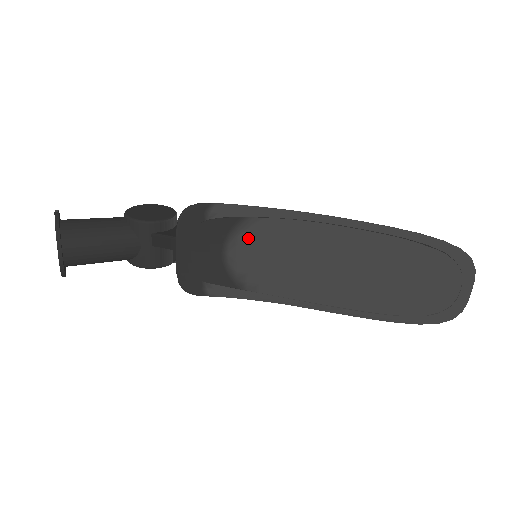
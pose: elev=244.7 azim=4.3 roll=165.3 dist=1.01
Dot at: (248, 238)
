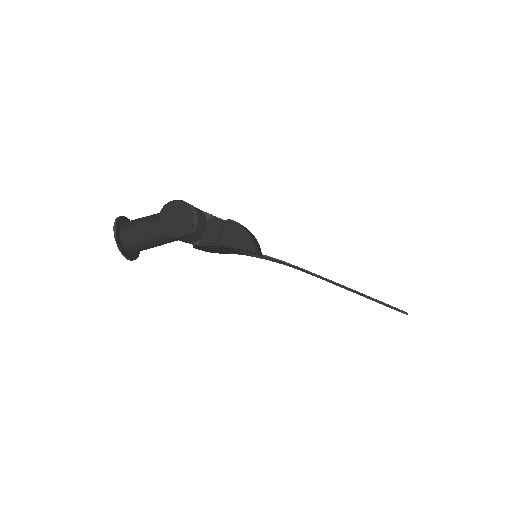
Dot at: occluded
